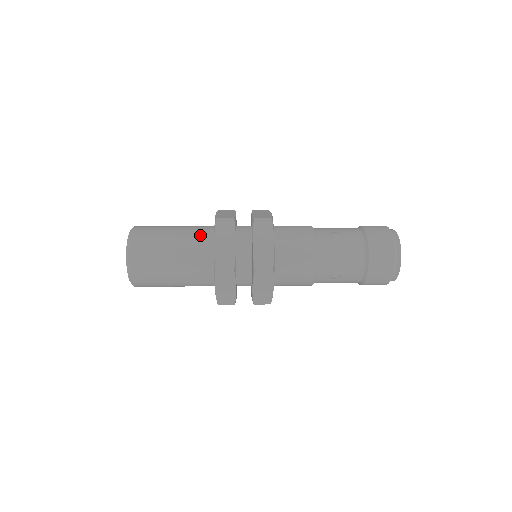
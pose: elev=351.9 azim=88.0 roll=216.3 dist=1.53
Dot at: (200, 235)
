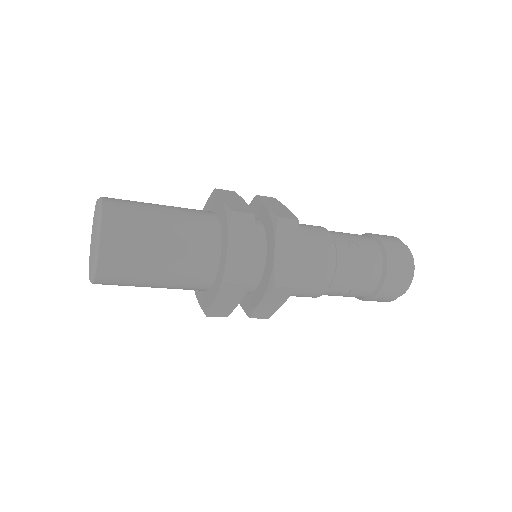
Dot at: (202, 227)
